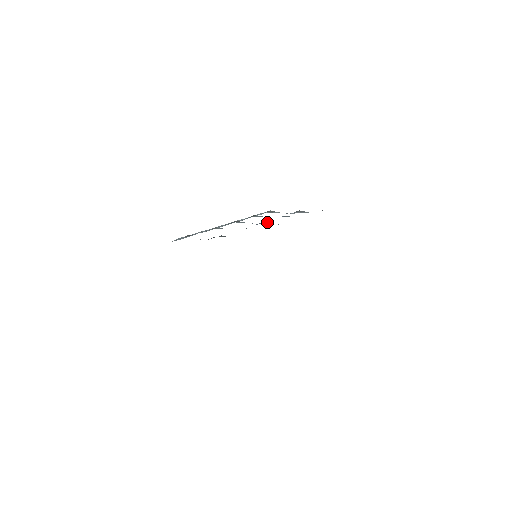
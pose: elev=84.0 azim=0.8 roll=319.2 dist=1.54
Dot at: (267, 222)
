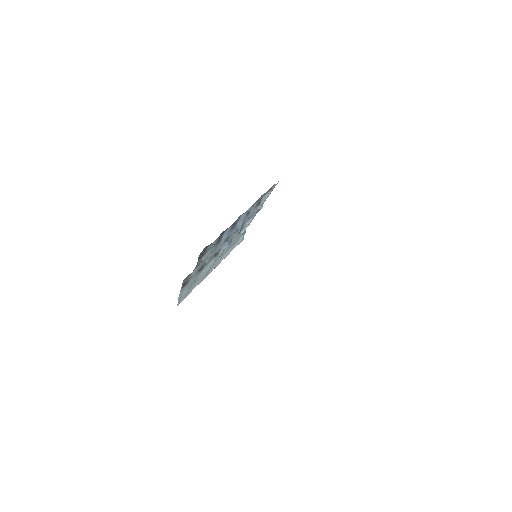
Dot at: (239, 217)
